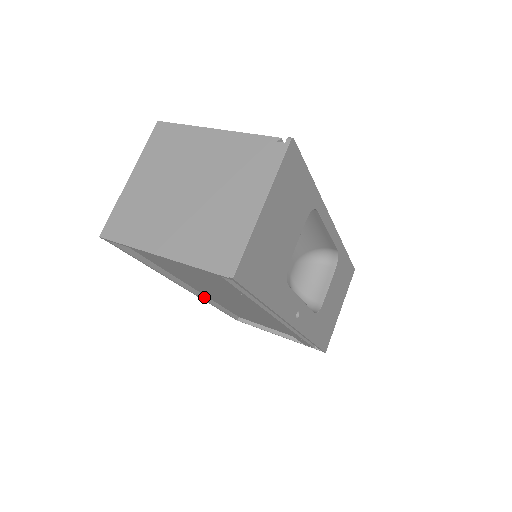
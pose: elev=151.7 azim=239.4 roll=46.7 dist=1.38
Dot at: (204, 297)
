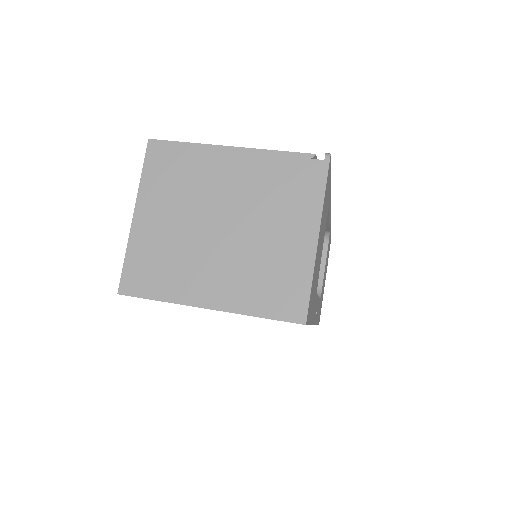
Dot at: occluded
